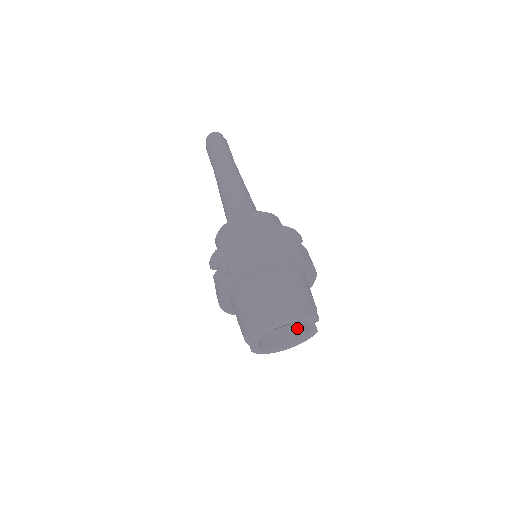
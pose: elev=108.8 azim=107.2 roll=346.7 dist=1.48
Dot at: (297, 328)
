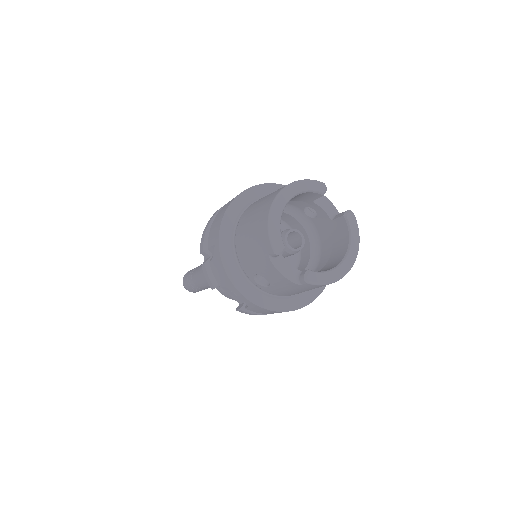
Dot at: (338, 239)
